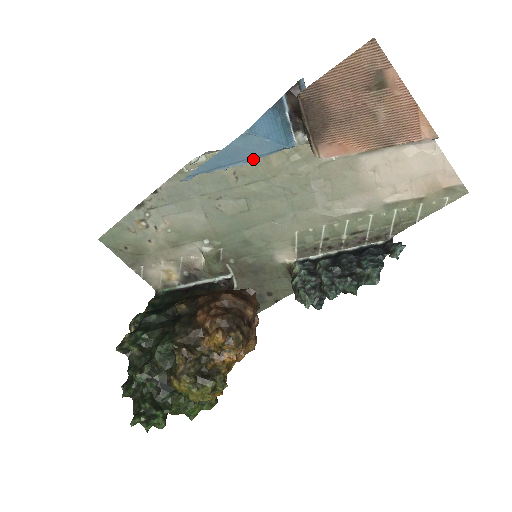
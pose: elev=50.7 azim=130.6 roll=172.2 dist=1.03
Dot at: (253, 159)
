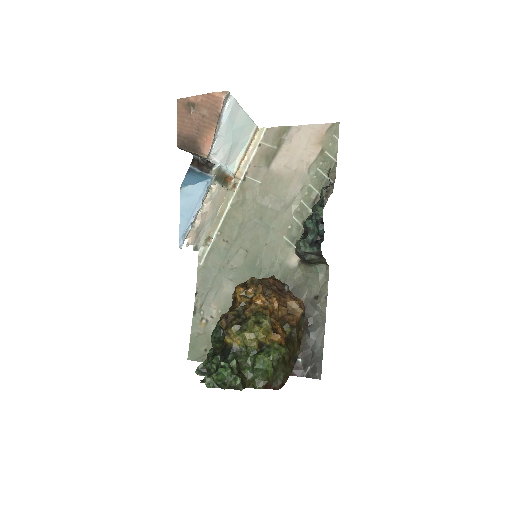
Dot at: (200, 201)
